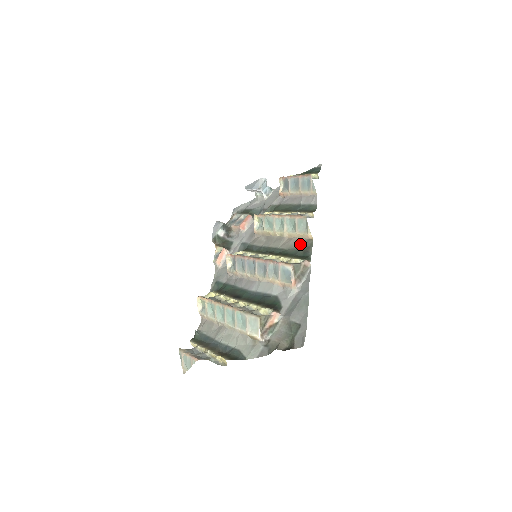
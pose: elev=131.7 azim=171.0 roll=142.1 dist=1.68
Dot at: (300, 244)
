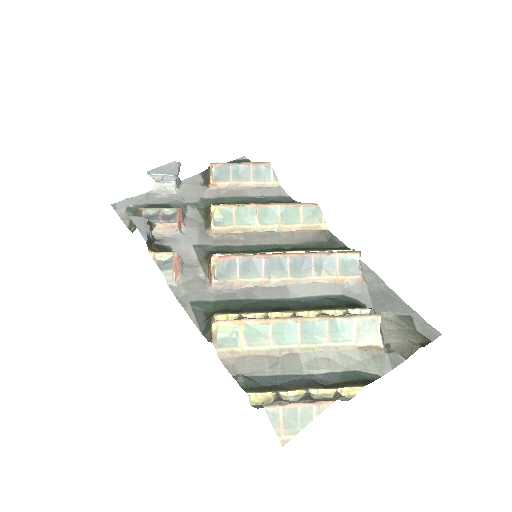
Dot at: (314, 236)
